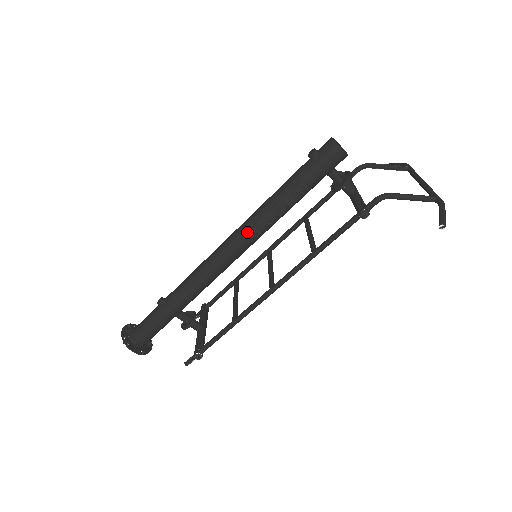
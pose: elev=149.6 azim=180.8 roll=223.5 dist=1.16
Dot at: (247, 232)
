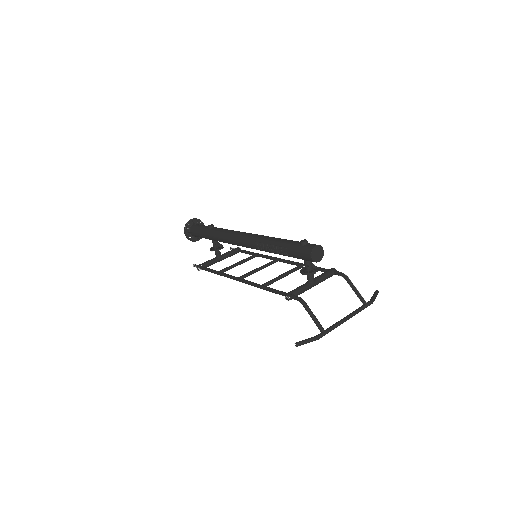
Dot at: (254, 242)
